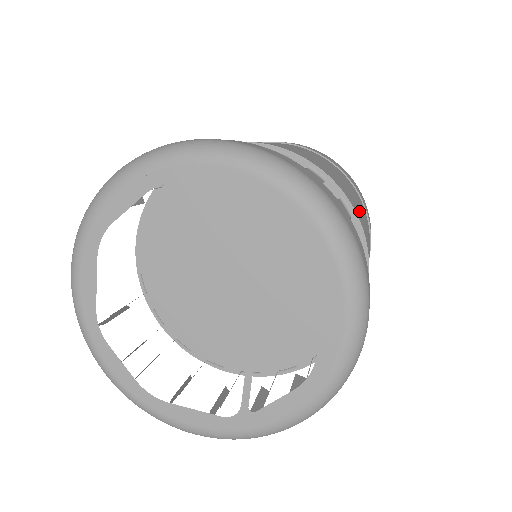
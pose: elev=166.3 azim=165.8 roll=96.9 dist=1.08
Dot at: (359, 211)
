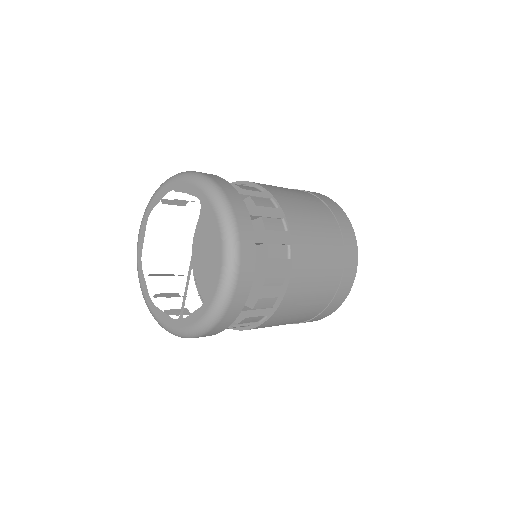
Dot at: (307, 233)
